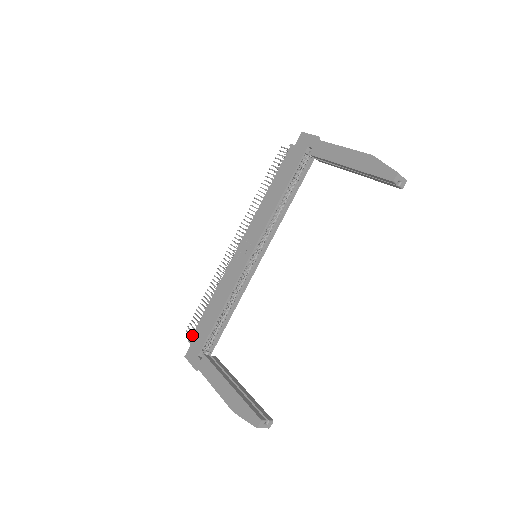
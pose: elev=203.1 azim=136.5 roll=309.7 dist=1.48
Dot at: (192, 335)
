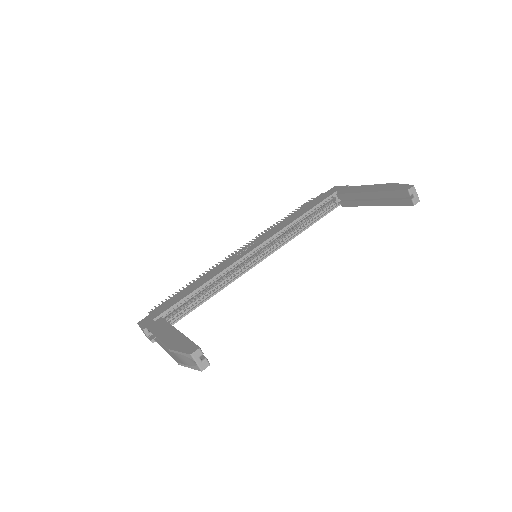
Dot at: occluded
